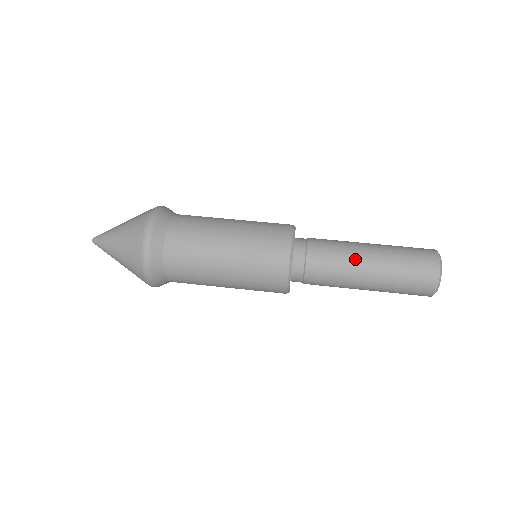
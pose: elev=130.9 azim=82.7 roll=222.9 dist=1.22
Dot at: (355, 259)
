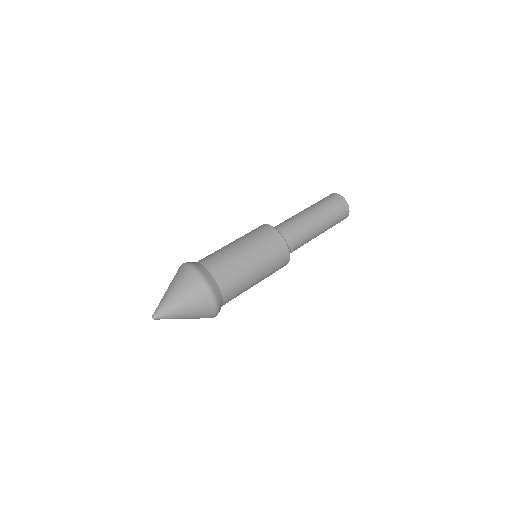
Dot at: (301, 214)
